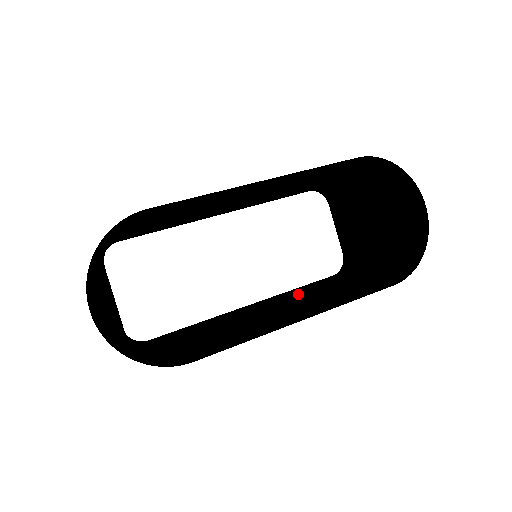
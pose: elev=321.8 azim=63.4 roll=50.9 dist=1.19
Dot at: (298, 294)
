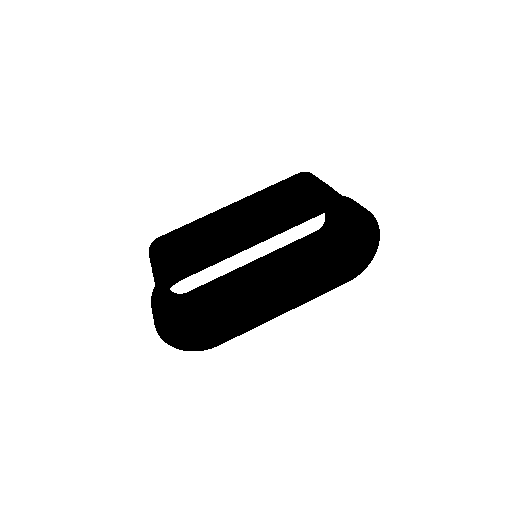
Dot at: (287, 263)
